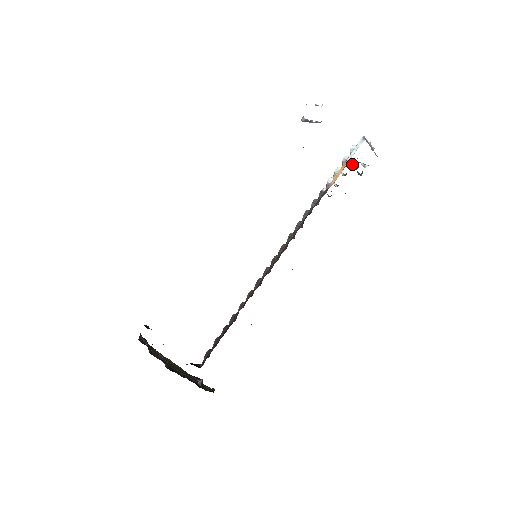
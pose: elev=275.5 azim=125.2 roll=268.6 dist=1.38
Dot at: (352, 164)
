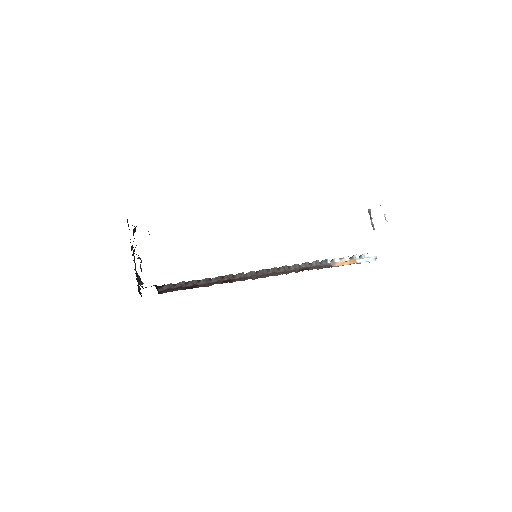
Dot at: occluded
